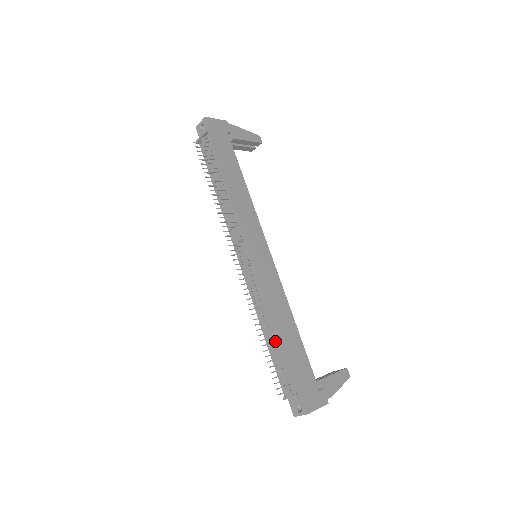
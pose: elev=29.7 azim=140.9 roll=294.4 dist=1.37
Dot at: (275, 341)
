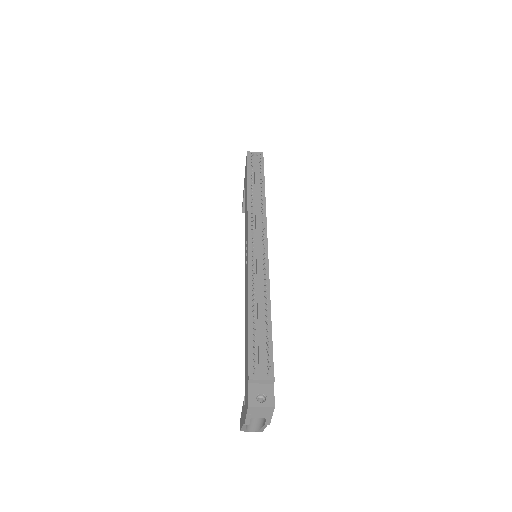
Dot at: occluded
